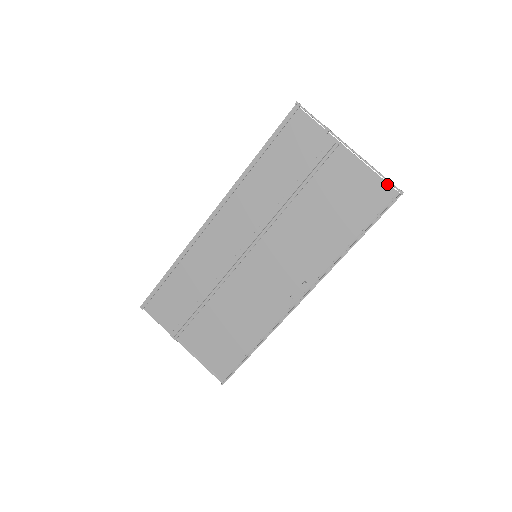
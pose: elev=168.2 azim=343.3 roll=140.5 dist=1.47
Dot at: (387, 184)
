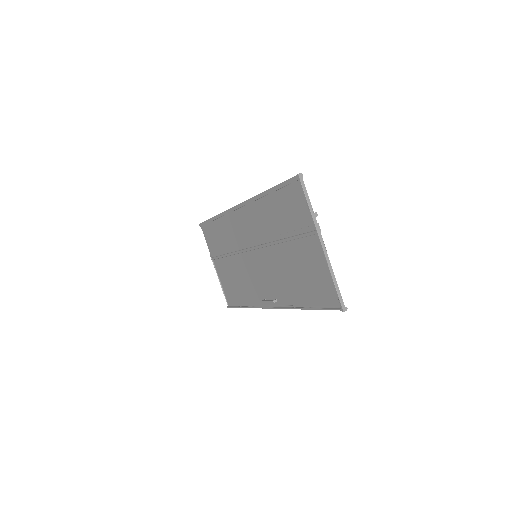
Dot at: (339, 293)
